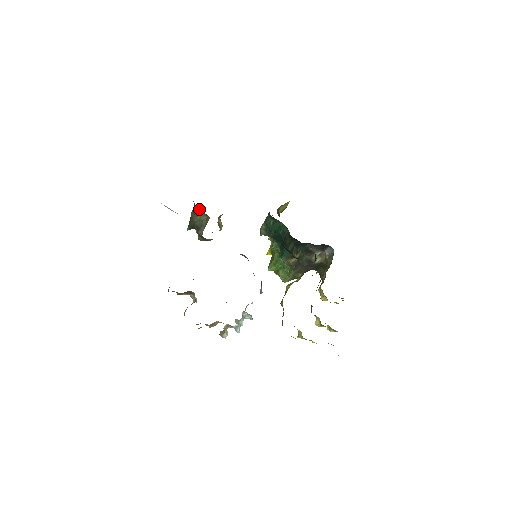
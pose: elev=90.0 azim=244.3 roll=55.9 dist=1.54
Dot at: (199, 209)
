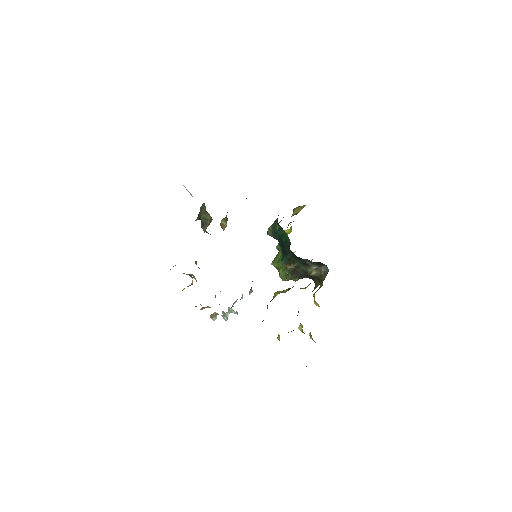
Dot at: (205, 208)
